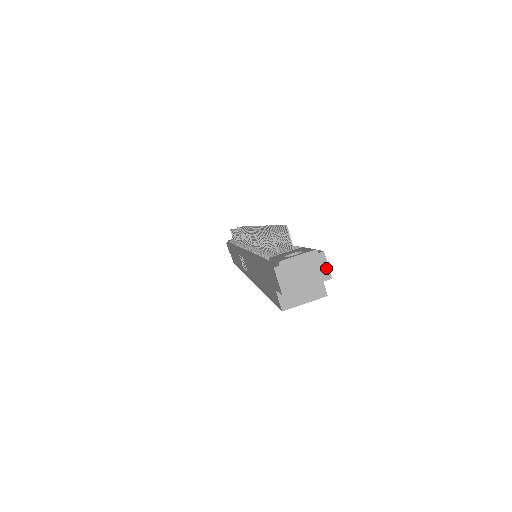
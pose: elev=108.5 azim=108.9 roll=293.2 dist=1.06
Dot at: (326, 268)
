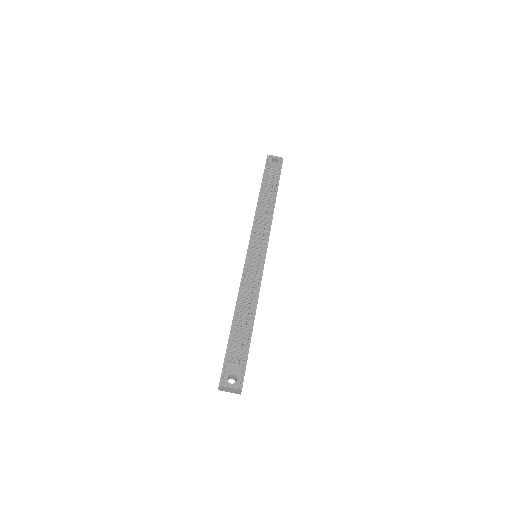
Dot at: (240, 393)
